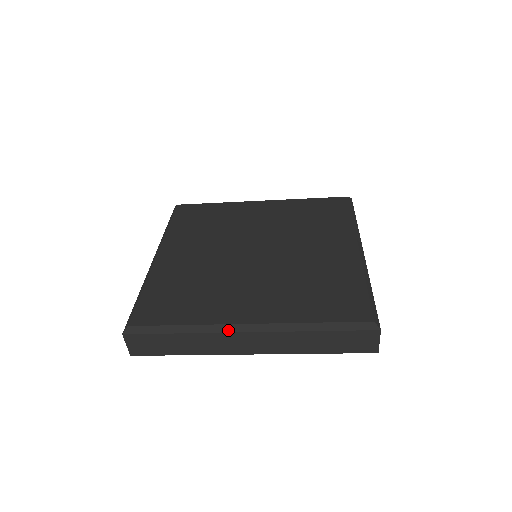
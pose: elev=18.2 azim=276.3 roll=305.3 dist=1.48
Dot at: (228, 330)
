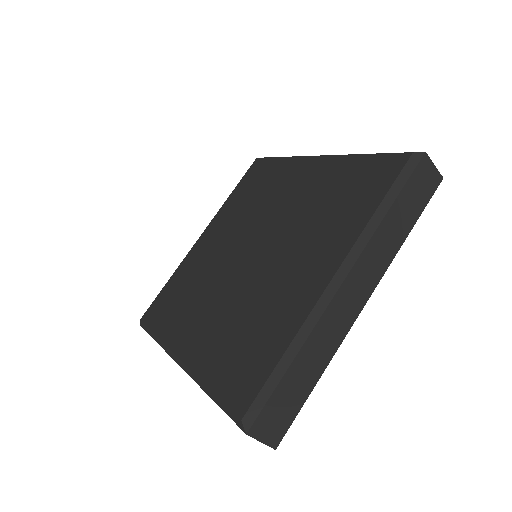
Dot at: (171, 356)
